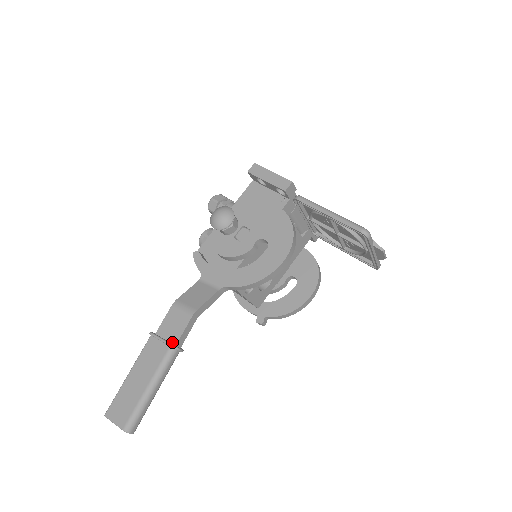
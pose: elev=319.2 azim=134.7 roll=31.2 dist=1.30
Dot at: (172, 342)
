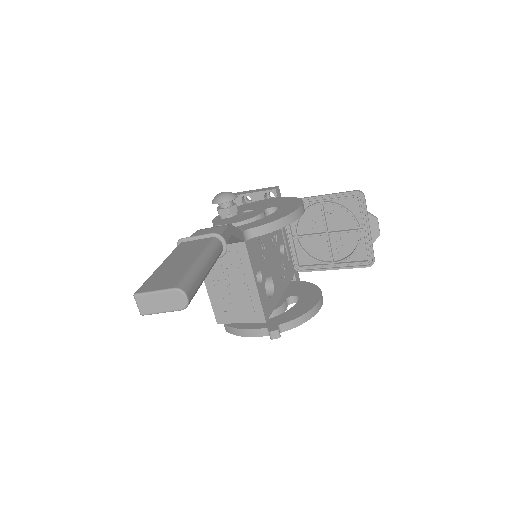
Dot at: occluded
